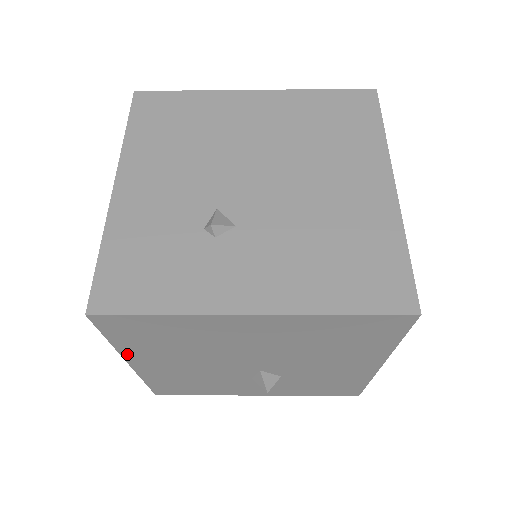
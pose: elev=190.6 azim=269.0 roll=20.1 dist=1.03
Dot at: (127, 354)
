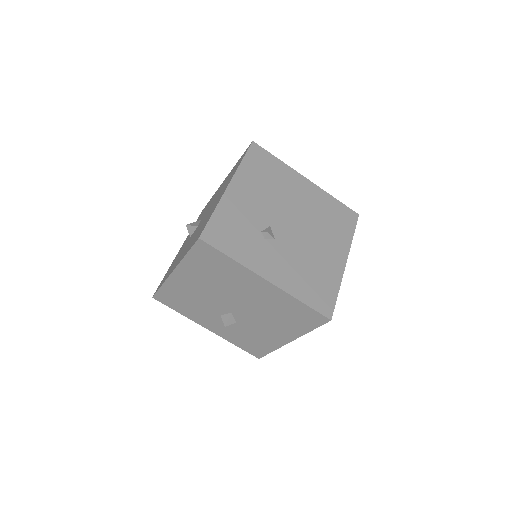
Dot at: (182, 266)
